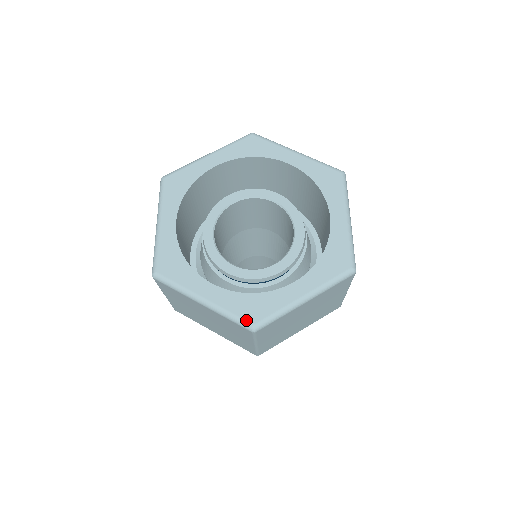
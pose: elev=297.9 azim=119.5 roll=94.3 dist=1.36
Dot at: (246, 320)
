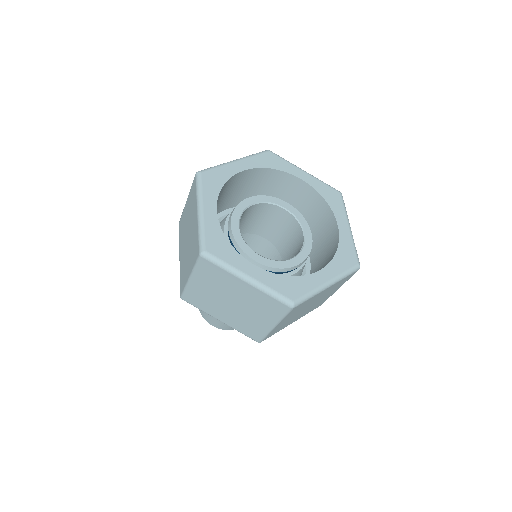
Dot at: (206, 244)
